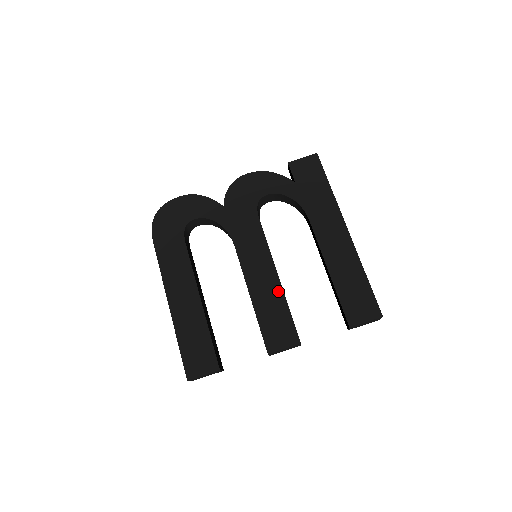
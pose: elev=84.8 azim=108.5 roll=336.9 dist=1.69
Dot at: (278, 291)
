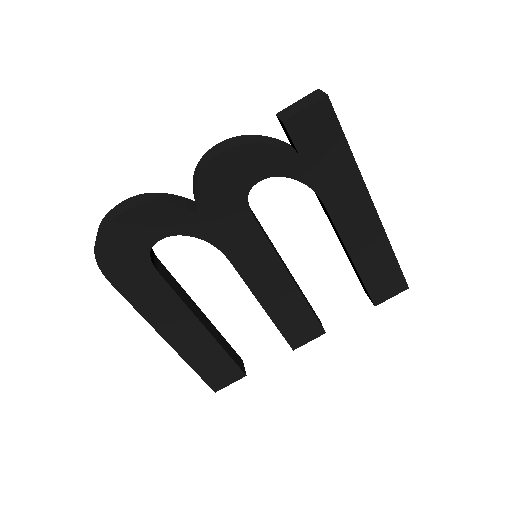
Dot at: (295, 295)
